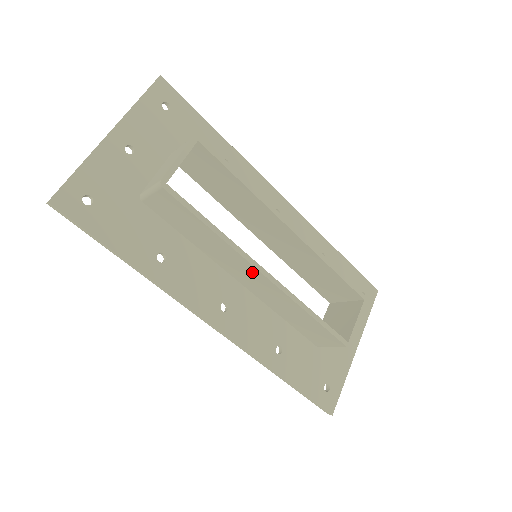
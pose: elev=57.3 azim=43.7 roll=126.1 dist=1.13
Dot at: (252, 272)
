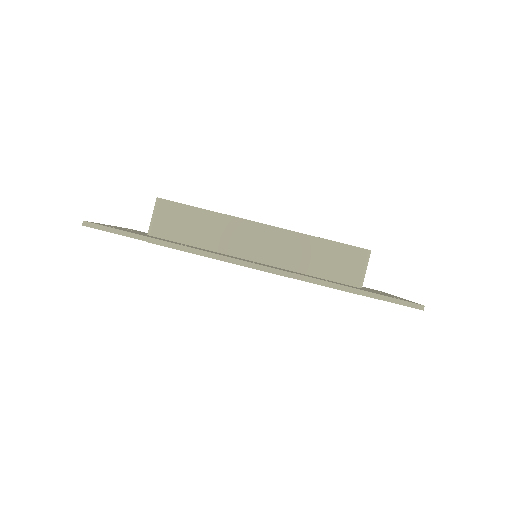
Dot at: (253, 231)
